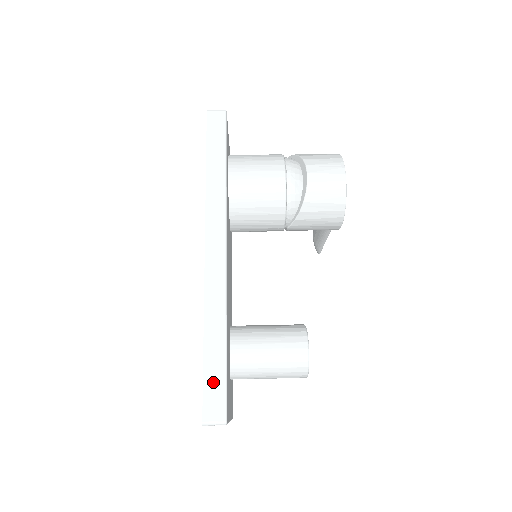
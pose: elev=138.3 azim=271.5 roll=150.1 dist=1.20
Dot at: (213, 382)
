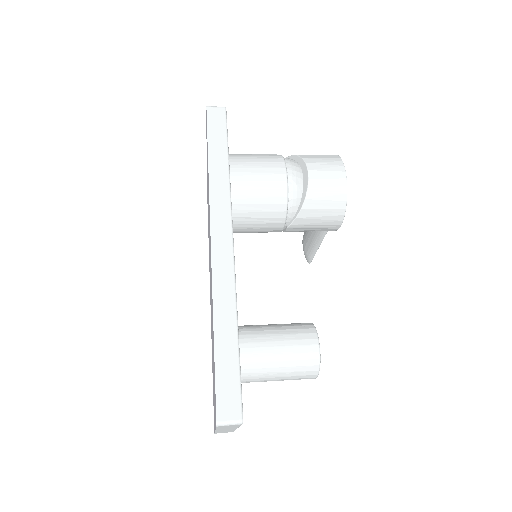
Dot at: (226, 378)
